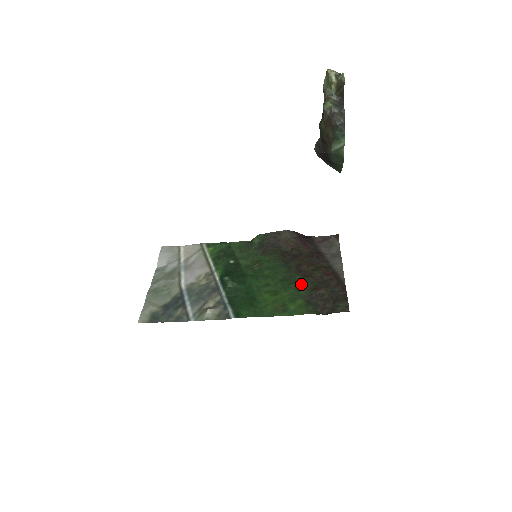
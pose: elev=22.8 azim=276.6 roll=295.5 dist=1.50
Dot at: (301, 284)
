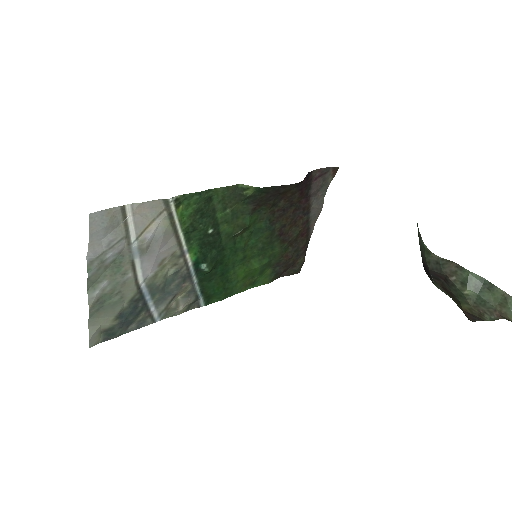
Dot at: (276, 253)
